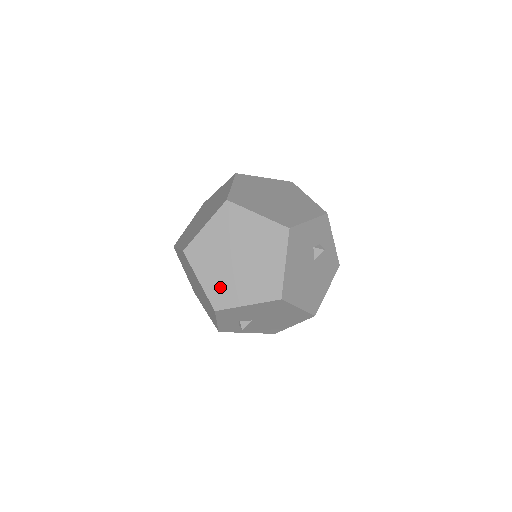
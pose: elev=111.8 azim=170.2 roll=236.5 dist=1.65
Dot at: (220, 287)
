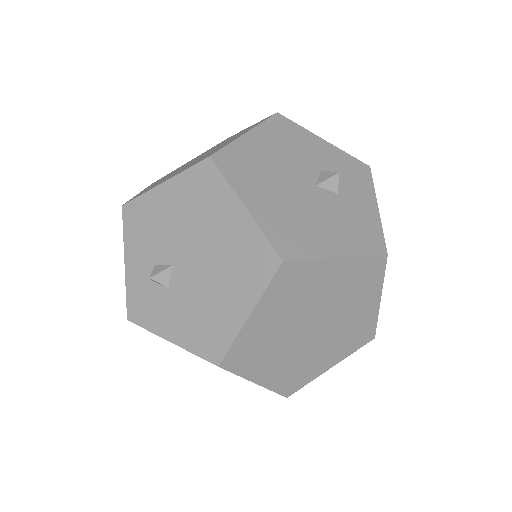
Dot at: occluded
